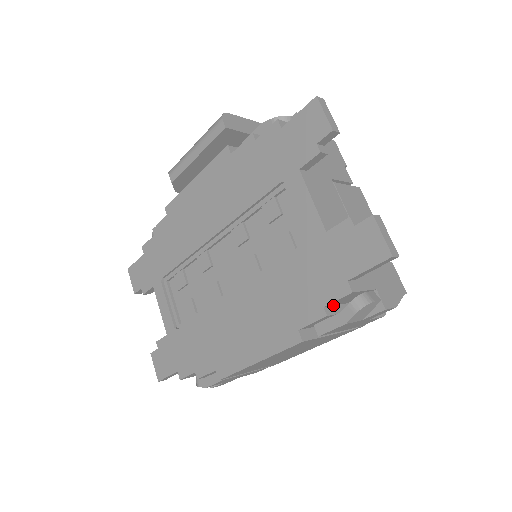
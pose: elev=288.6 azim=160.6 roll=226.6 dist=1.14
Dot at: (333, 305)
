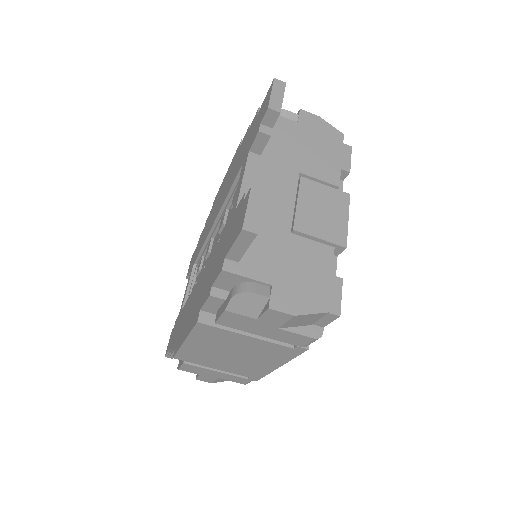
Dot at: (229, 291)
